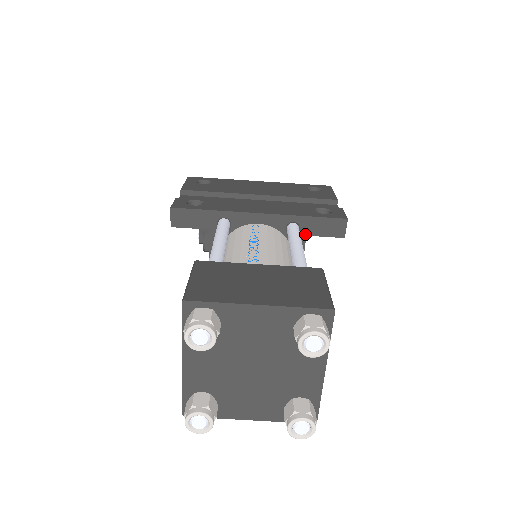
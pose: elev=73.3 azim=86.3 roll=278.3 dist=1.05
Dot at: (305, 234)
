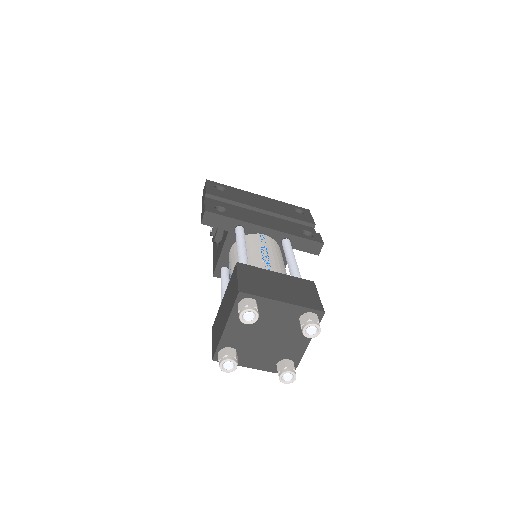
Dot at: (293, 248)
